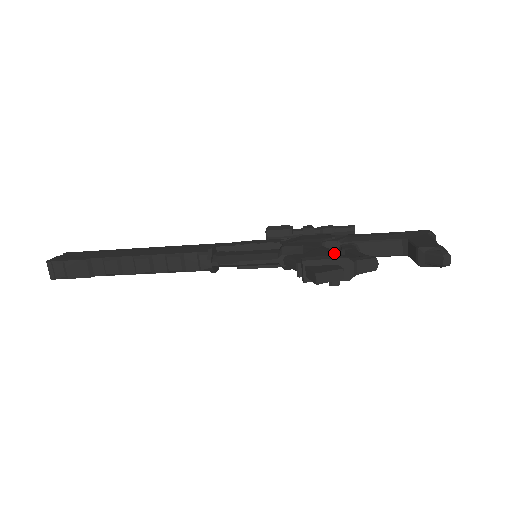
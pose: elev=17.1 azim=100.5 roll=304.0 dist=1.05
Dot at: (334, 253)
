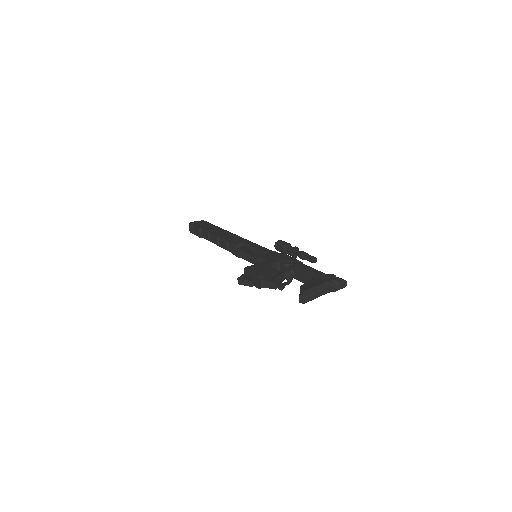
Dot at: (260, 271)
